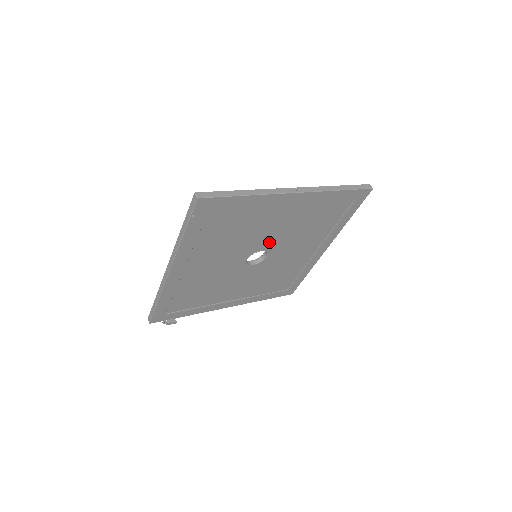
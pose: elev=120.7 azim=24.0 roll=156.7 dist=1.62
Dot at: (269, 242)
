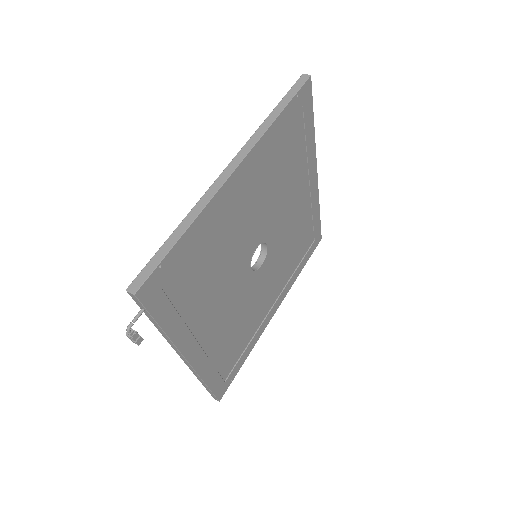
Dot at: (275, 236)
